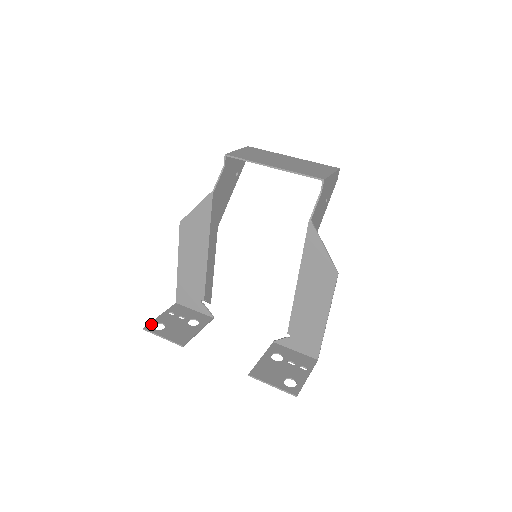
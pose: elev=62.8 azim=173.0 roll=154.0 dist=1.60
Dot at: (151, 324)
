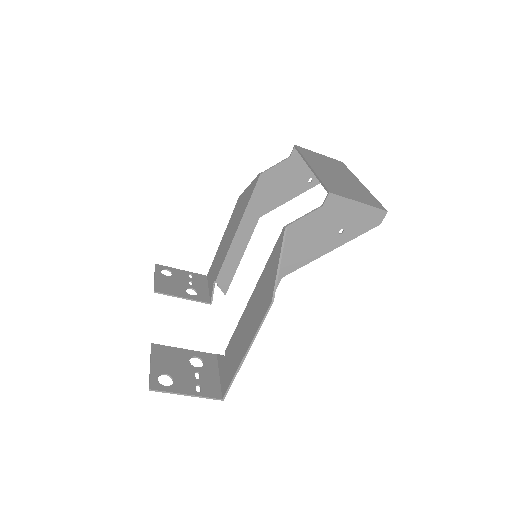
Dot at: (165, 267)
